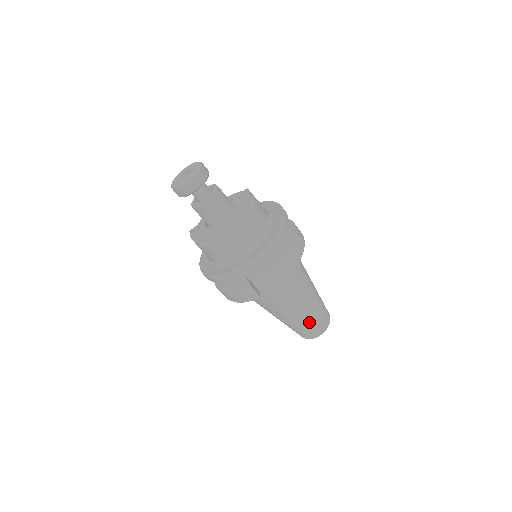
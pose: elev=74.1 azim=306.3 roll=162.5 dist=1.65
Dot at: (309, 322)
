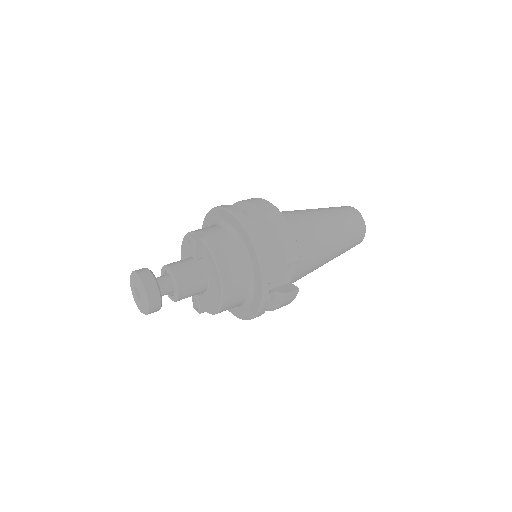
Dot at: (348, 240)
